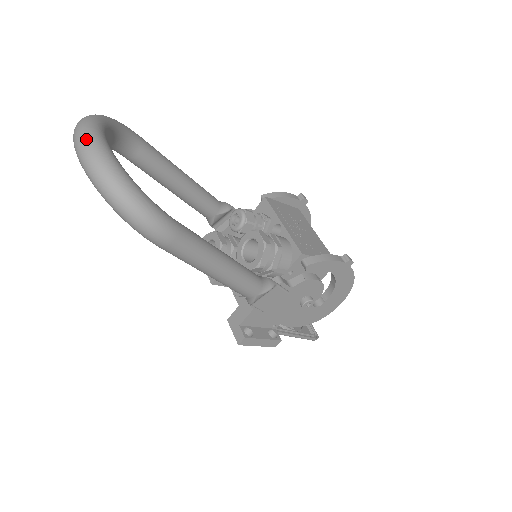
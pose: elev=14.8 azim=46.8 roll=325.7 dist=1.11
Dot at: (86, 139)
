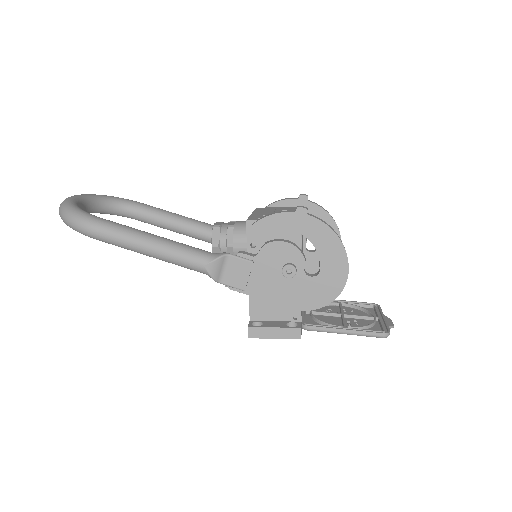
Dot at: occluded
